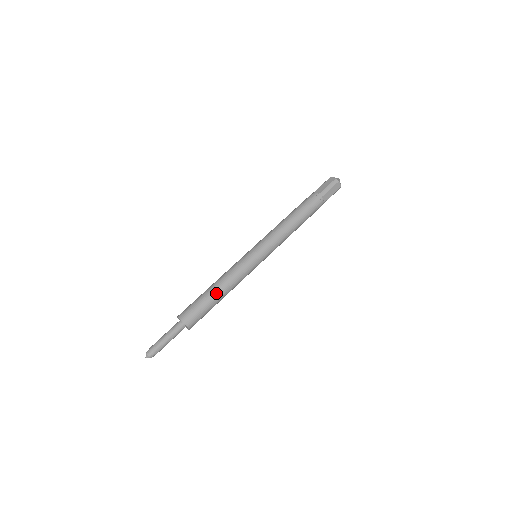
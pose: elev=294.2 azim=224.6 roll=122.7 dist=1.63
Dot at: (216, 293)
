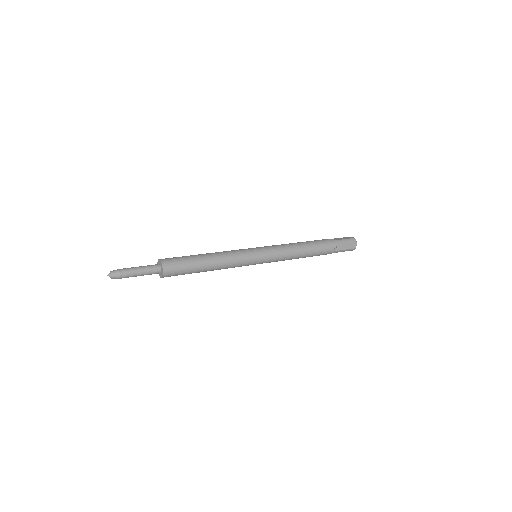
Dot at: occluded
